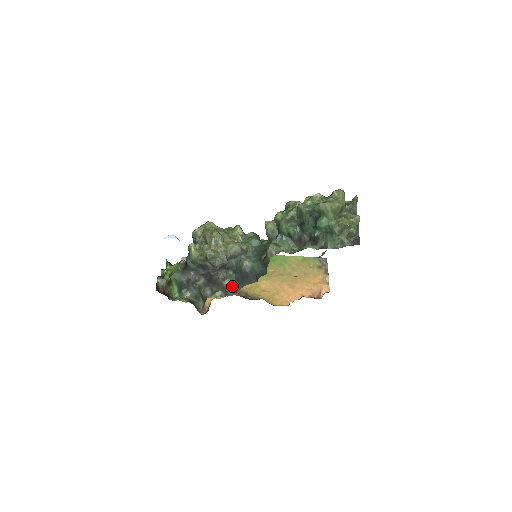
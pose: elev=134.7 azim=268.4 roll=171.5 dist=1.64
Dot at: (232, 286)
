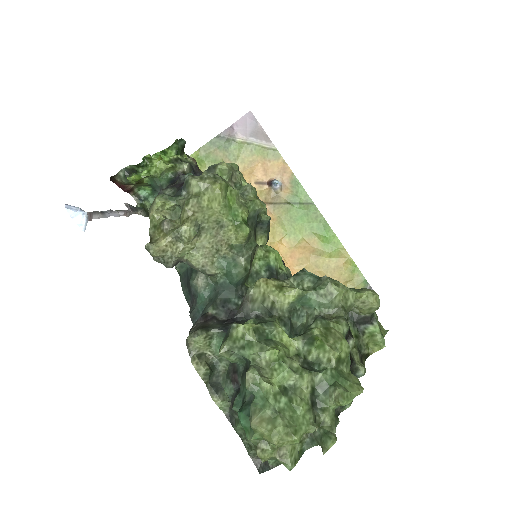
Dot at: (179, 270)
